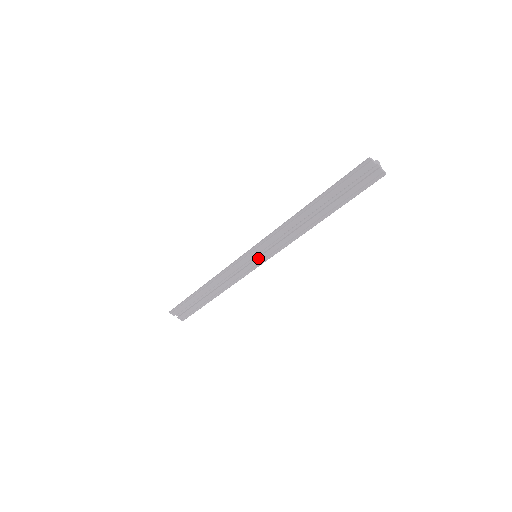
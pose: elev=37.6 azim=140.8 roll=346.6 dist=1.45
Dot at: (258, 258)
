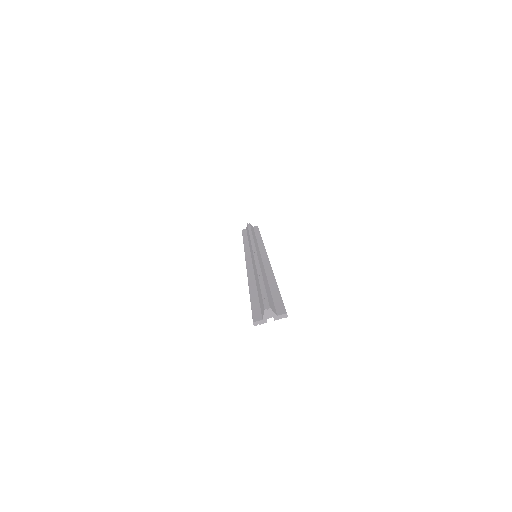
Dot at: occluded
